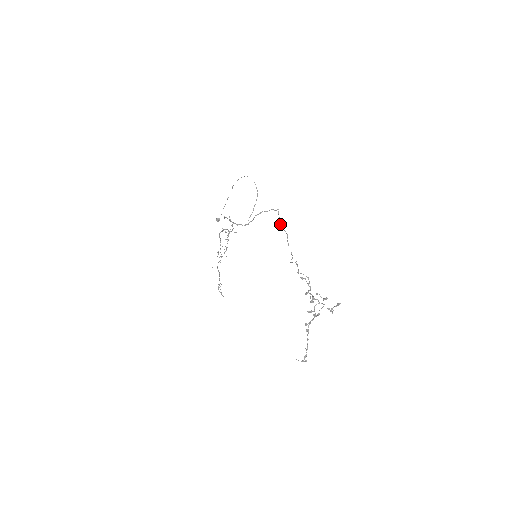
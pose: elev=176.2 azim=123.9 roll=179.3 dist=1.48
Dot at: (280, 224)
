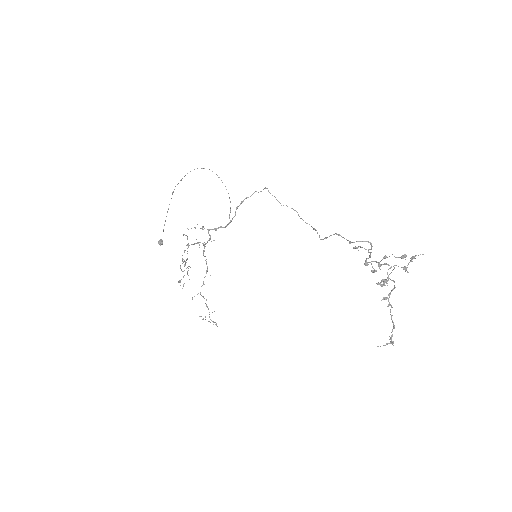
Dot at: occluded
